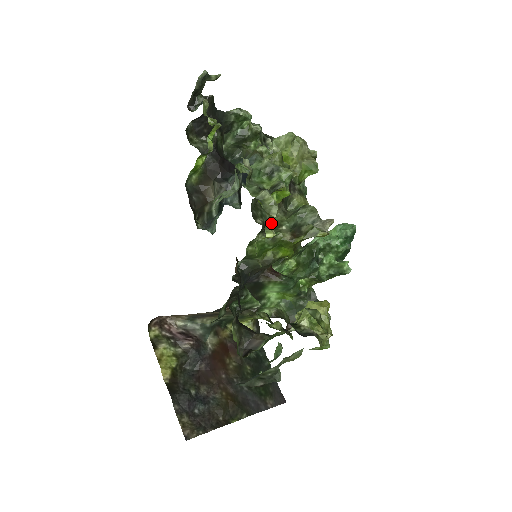
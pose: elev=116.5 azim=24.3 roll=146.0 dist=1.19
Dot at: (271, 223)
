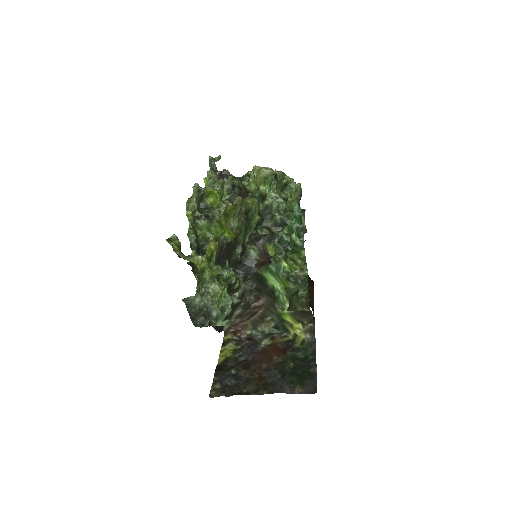
Dot at: (189, 206)
